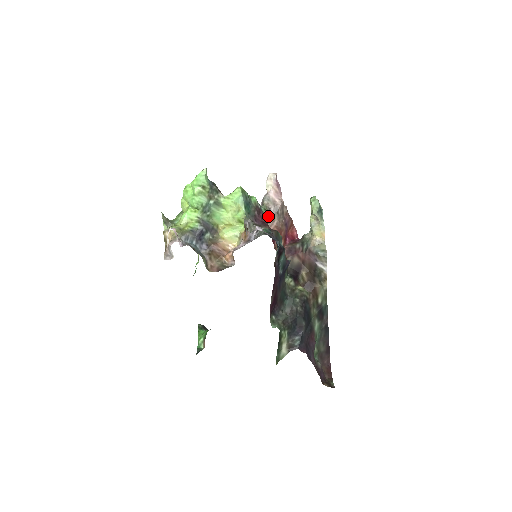
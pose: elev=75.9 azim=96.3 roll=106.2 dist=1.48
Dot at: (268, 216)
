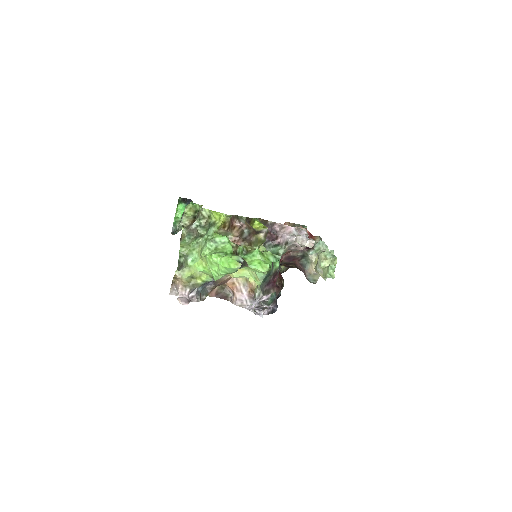
Dot at: occluded
